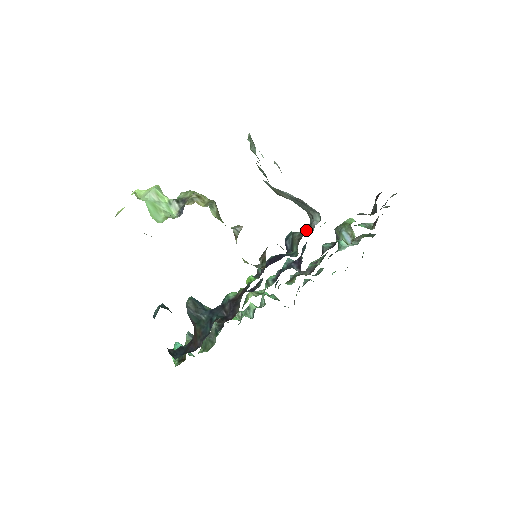
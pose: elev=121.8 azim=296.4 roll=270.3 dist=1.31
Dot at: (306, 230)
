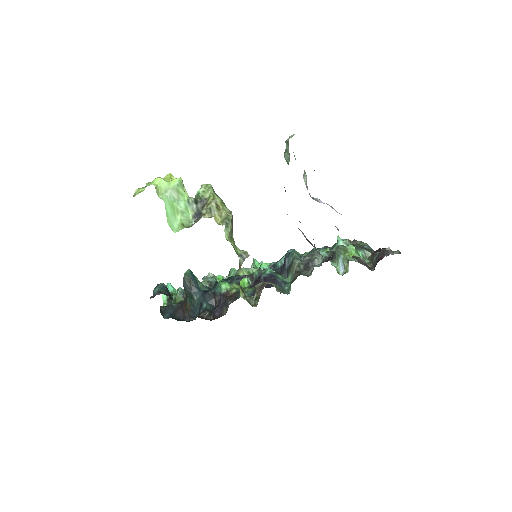
Dot at: (306, 263)
